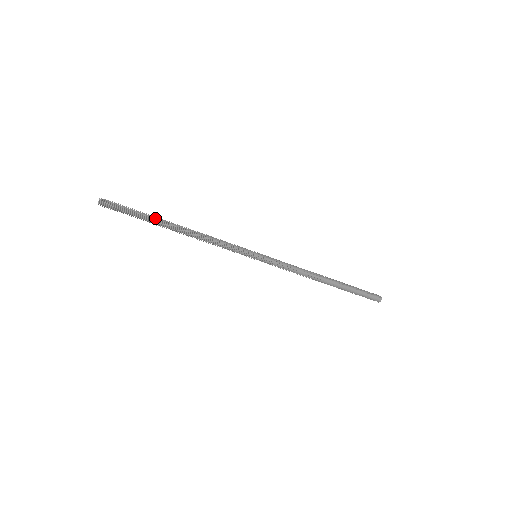
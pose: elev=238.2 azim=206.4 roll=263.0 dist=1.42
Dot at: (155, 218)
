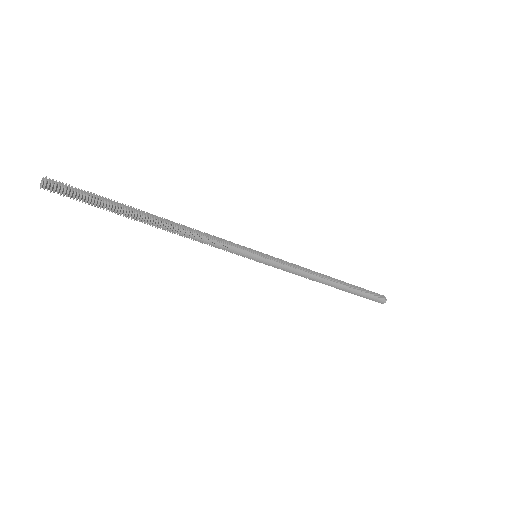
Dot at: (127, 209)
